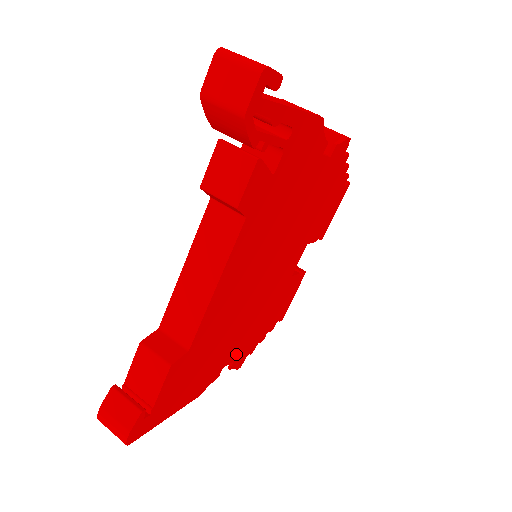
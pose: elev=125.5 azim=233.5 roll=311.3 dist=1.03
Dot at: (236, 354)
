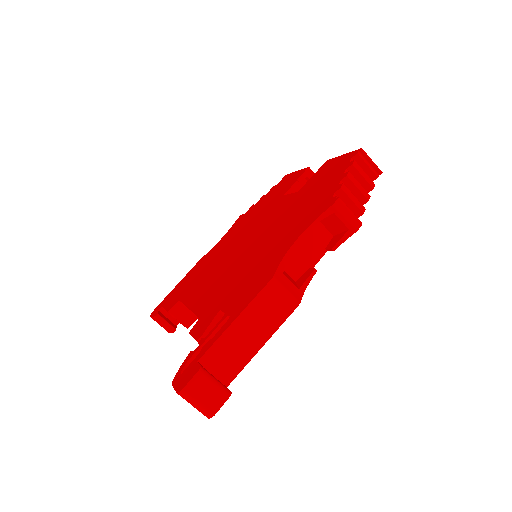
Dot at: occluded
